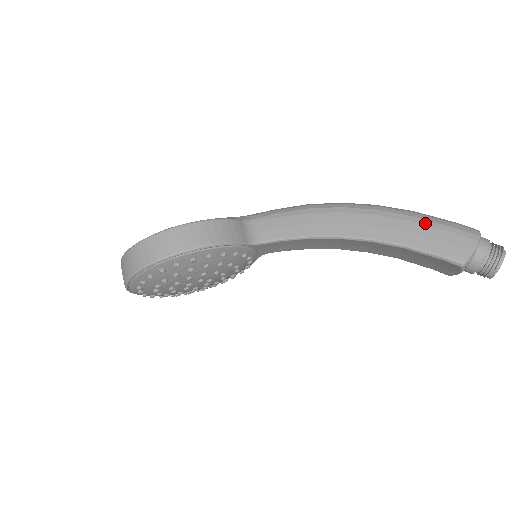
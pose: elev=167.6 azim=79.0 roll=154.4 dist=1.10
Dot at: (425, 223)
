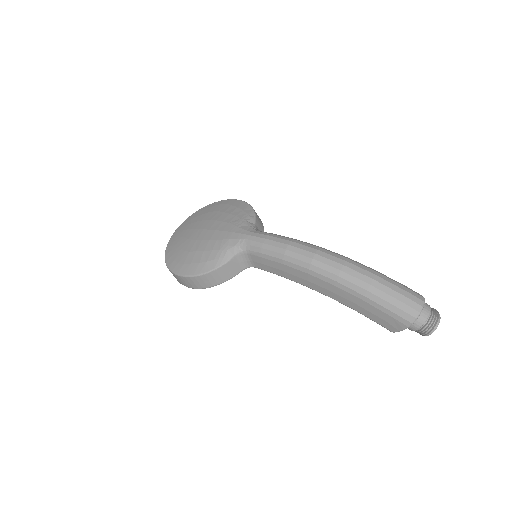
Dot at: (371, 304)
